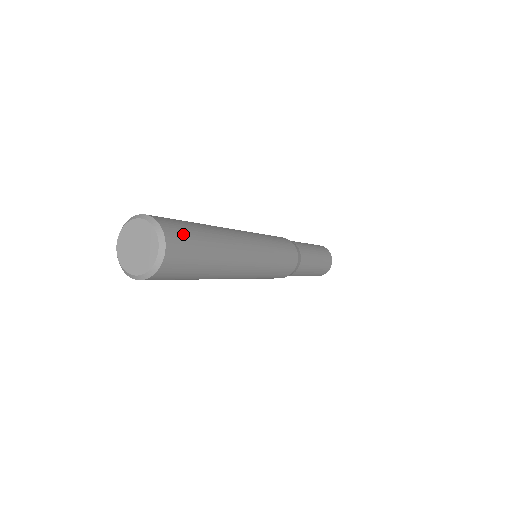
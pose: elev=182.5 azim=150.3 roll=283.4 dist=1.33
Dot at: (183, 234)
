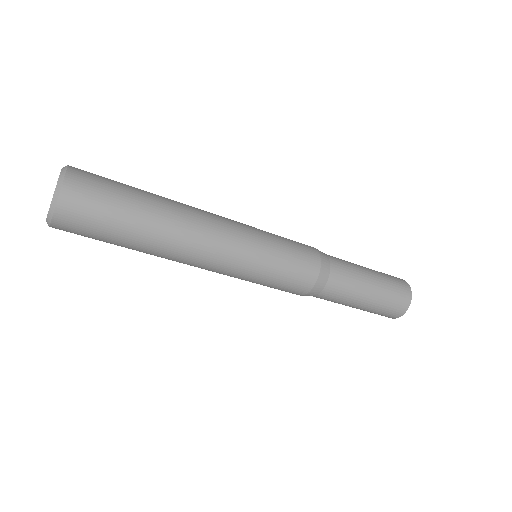
Dot at: (98, 180)
